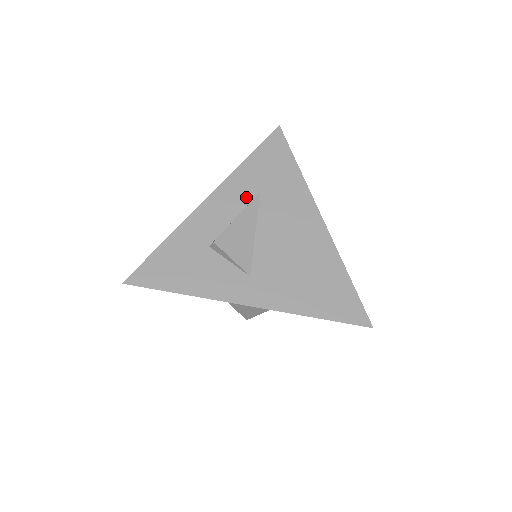
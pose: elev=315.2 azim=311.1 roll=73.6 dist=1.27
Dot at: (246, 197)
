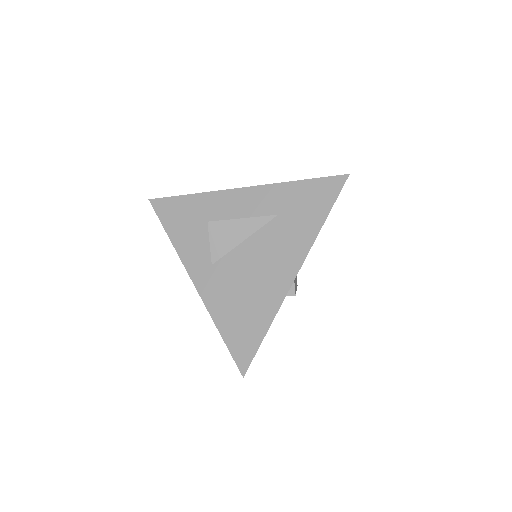
Dot at: (265, 210)
